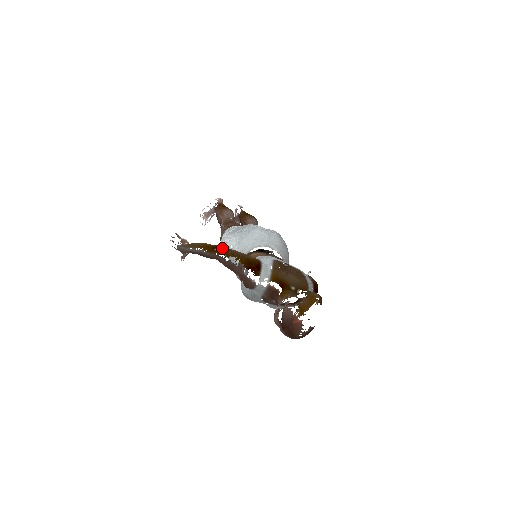
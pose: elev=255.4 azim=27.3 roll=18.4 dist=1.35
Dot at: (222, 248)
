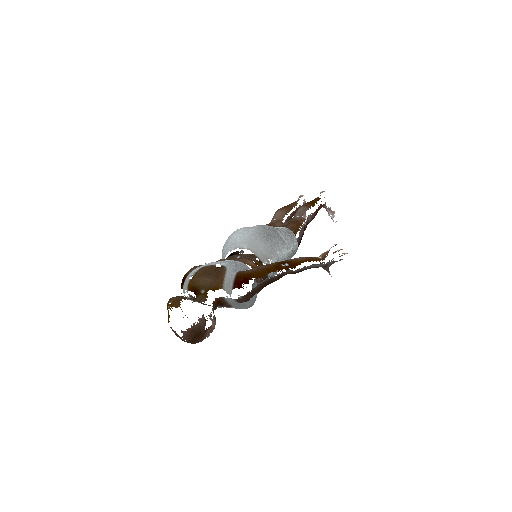
Dot at: occluded
